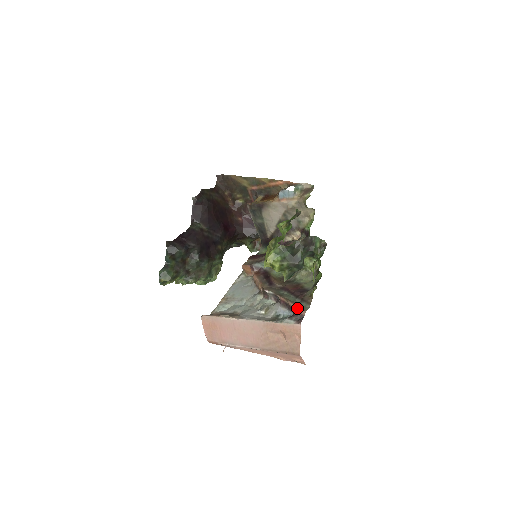
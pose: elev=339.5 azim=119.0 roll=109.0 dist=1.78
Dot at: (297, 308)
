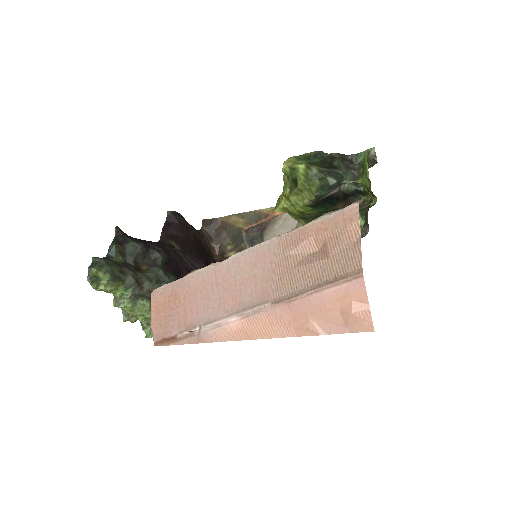
Dot at: occluded
